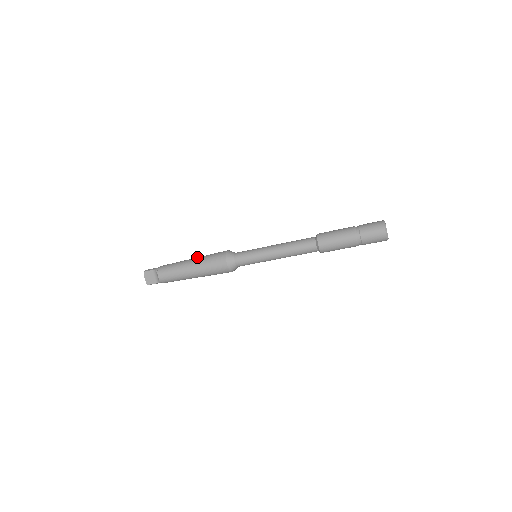
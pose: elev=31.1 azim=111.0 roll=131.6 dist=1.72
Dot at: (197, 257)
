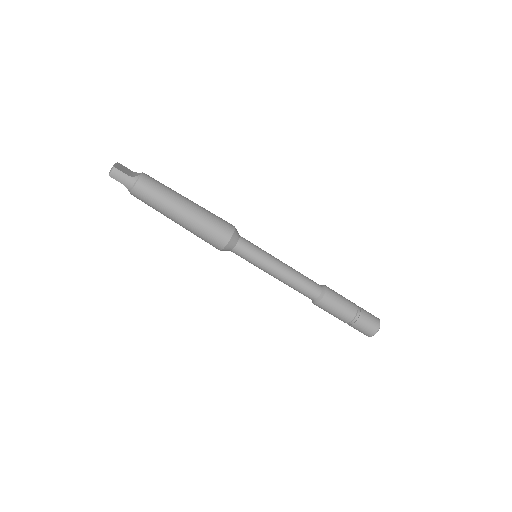
Dot at: occluded
